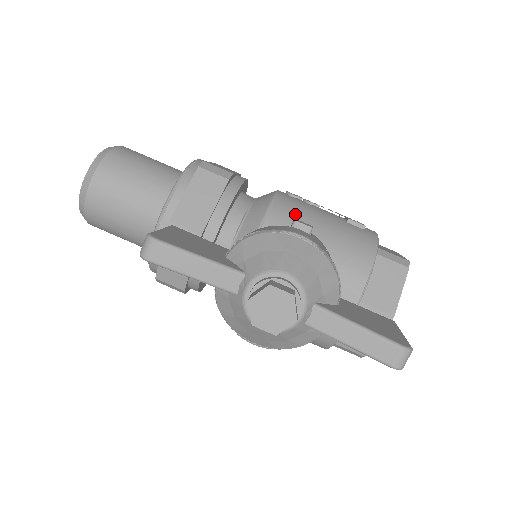
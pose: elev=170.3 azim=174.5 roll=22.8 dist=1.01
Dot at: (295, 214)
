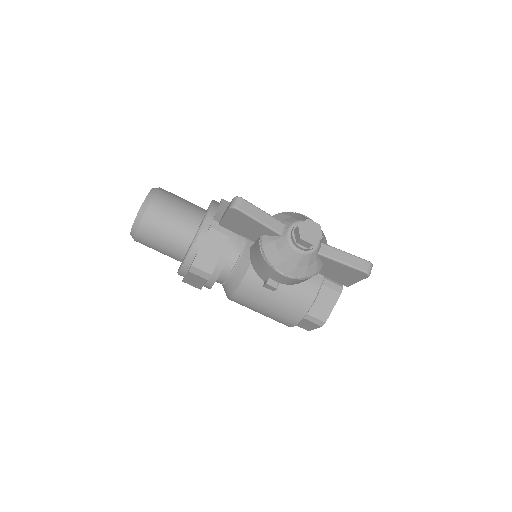
Dot at: occluded
